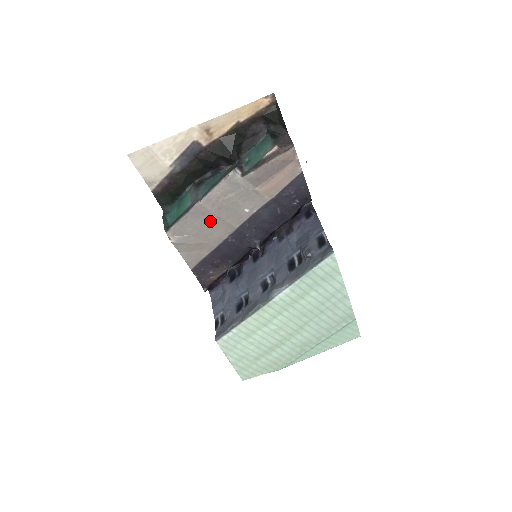
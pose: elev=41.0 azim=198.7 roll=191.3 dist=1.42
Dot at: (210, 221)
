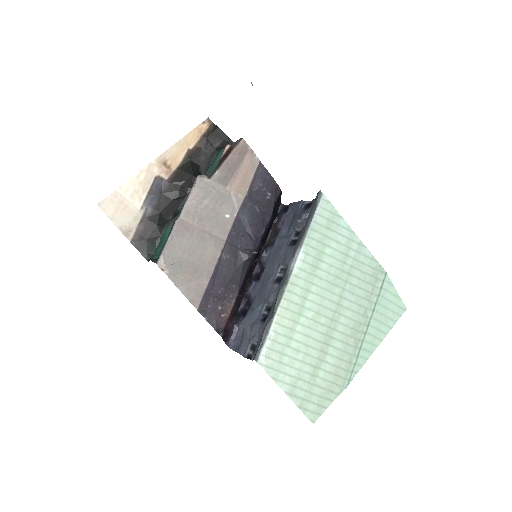
Dot at: (197, 238)
